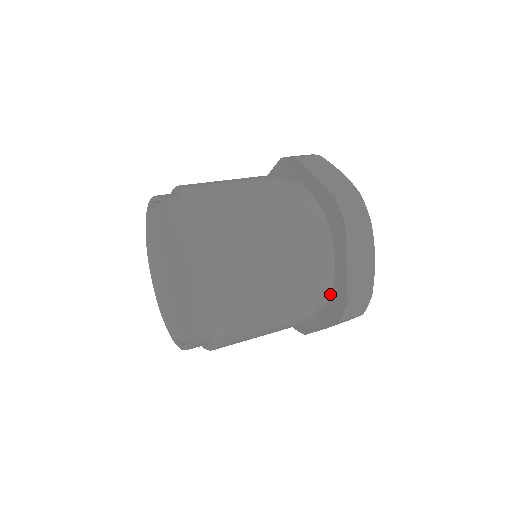
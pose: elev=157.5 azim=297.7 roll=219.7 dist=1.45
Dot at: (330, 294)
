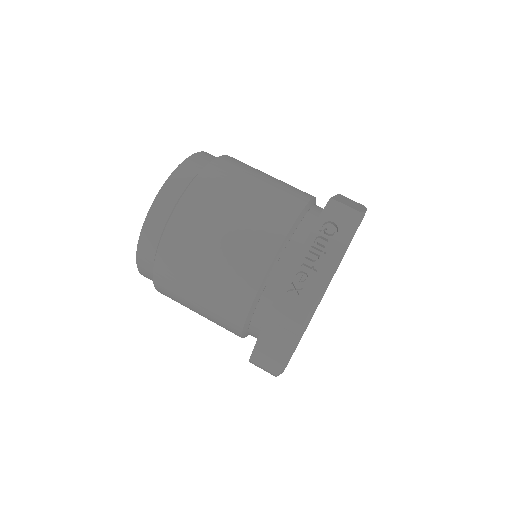
Dot at: occluded
